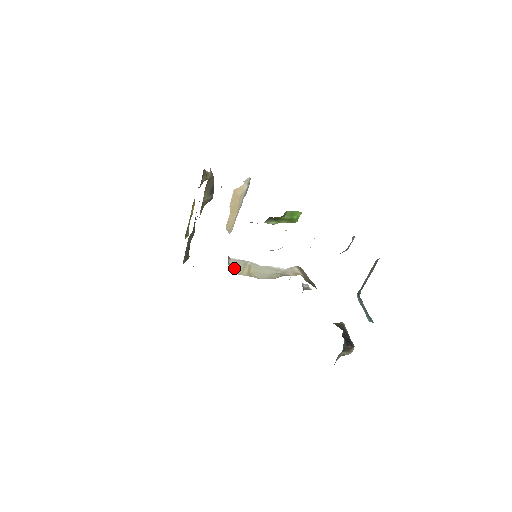
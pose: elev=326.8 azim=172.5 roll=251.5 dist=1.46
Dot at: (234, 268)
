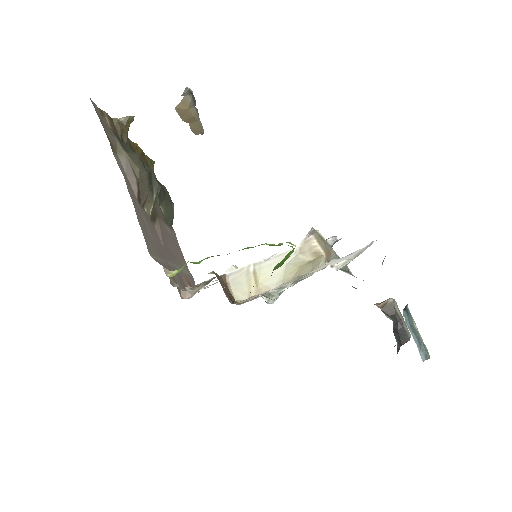
Dot at: (237, 290)
